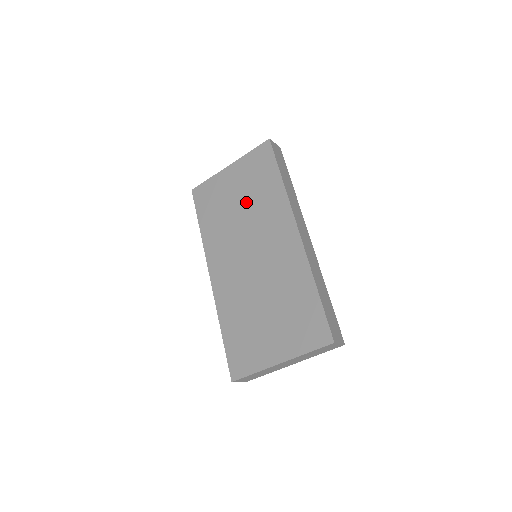
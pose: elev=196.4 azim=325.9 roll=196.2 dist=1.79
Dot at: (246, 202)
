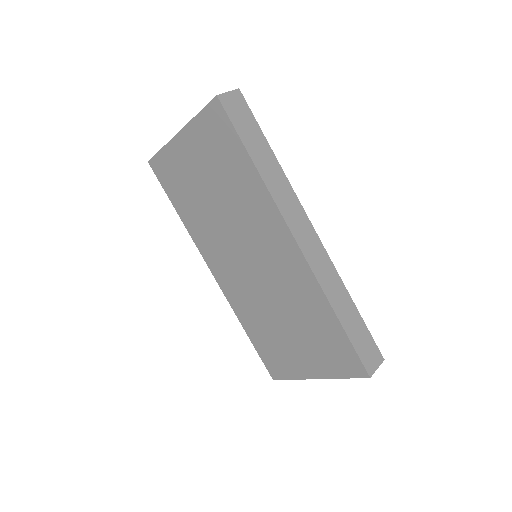
Dot at: (220, 192)
